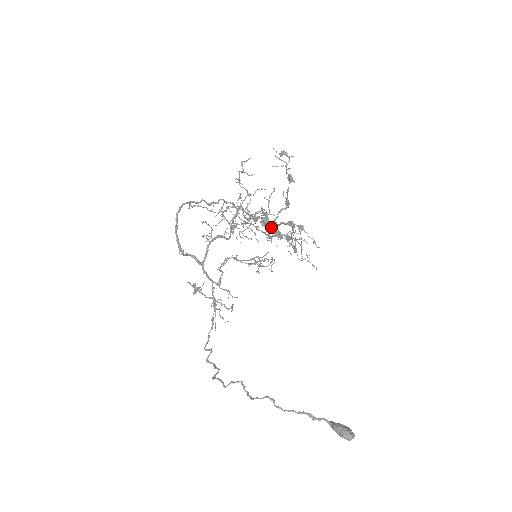
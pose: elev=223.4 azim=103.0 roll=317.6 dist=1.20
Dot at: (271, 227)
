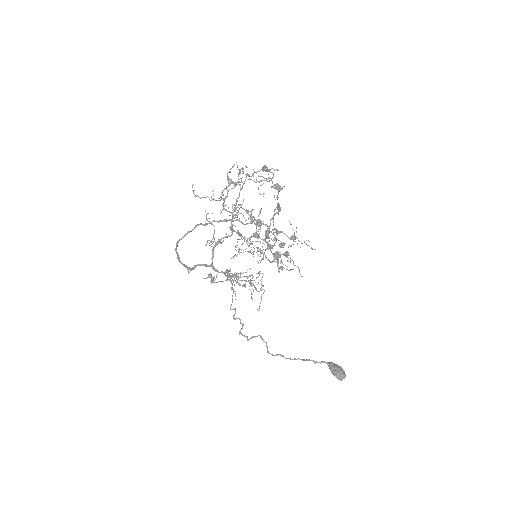
Dot at: (259, 256)
